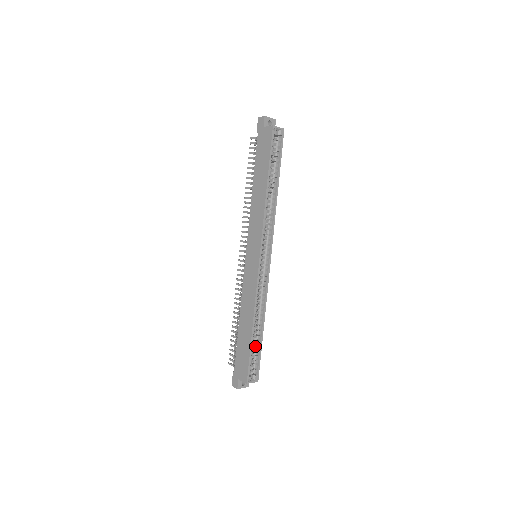
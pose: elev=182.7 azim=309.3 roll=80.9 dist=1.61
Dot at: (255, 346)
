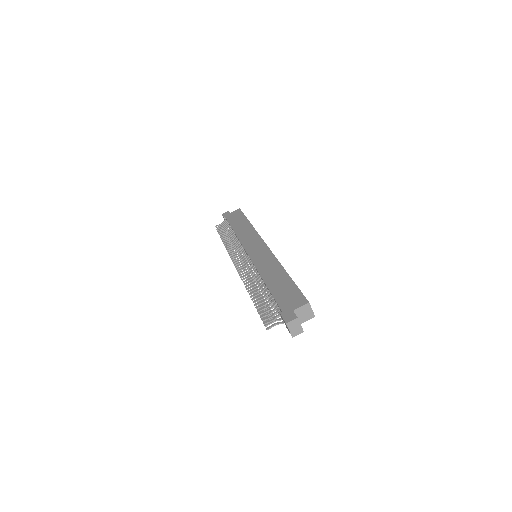
Dot at: occluded
